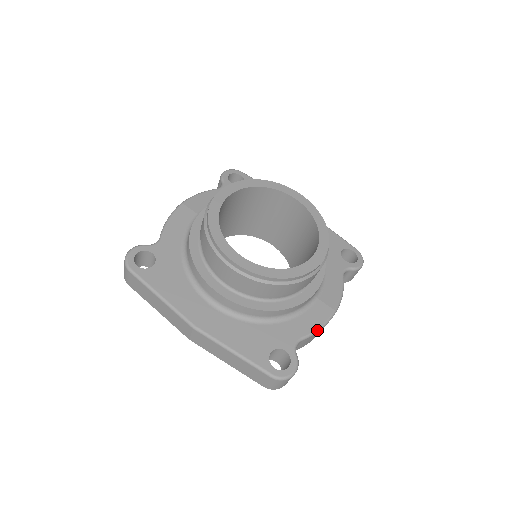
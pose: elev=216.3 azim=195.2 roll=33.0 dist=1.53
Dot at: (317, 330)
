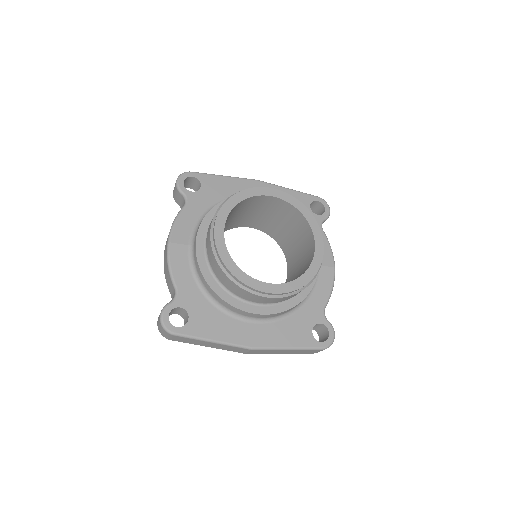
Dot at: (331, 292)
